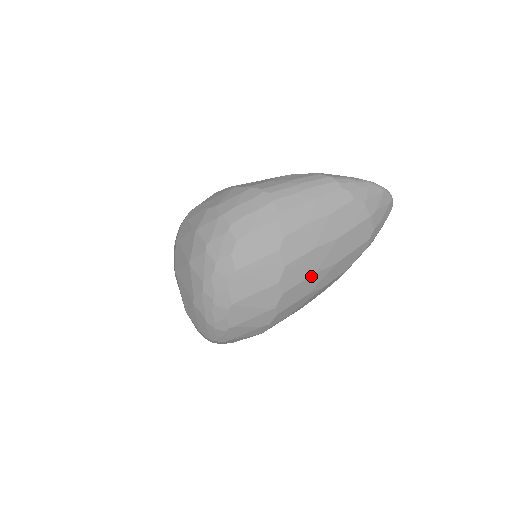
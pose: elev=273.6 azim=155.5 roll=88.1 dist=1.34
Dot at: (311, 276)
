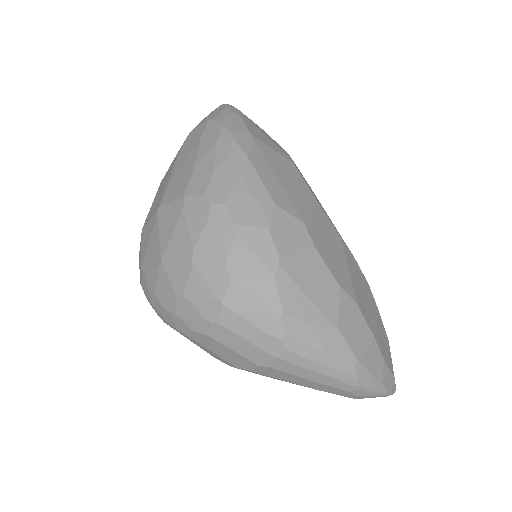
Dot at: occluded
